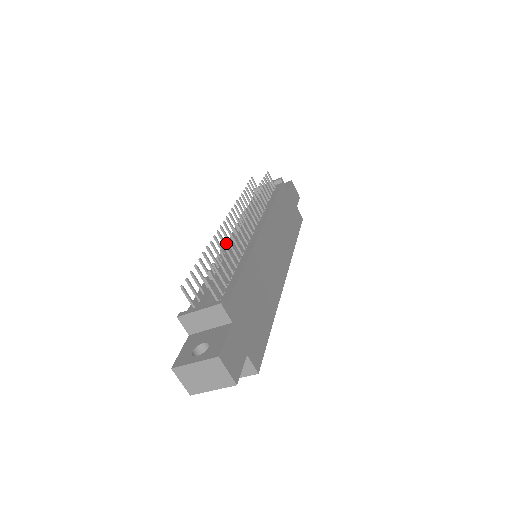
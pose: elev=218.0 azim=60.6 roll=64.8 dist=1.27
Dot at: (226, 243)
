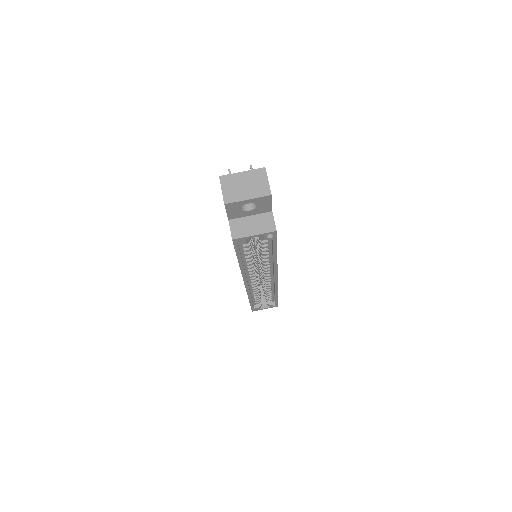
Dot at: occluded
